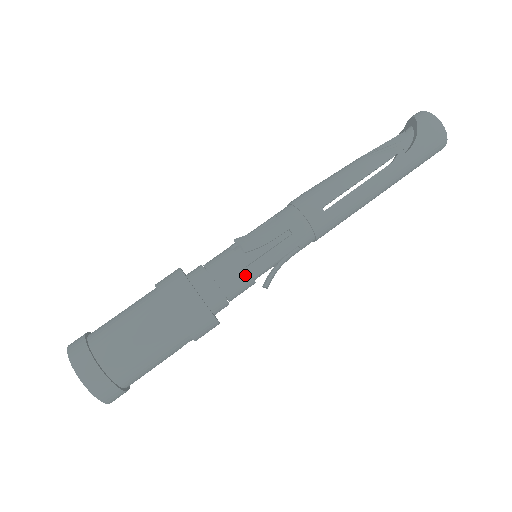
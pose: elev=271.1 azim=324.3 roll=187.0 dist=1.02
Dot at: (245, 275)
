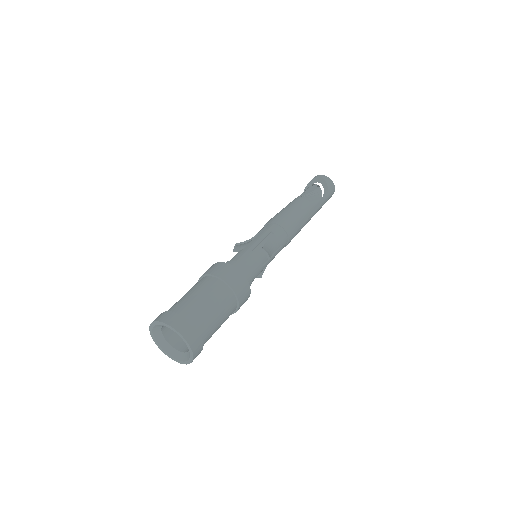
Dot at: (260, 272)
